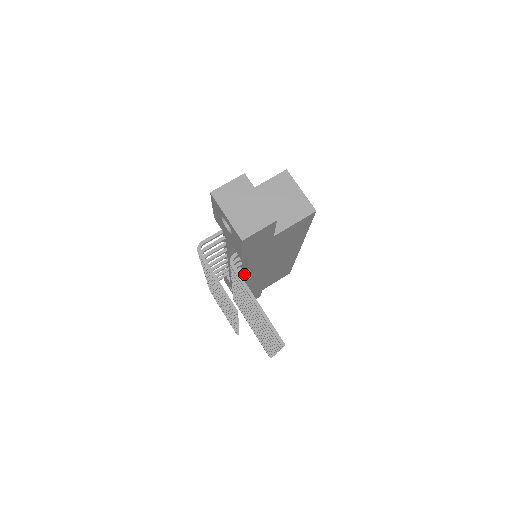
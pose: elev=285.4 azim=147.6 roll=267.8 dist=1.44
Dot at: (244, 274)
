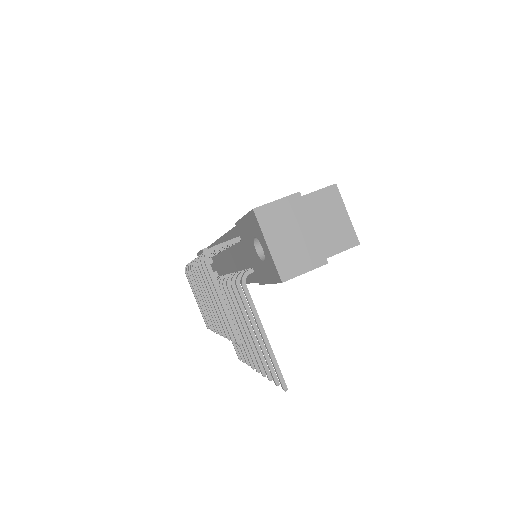
Dot at: occluded
